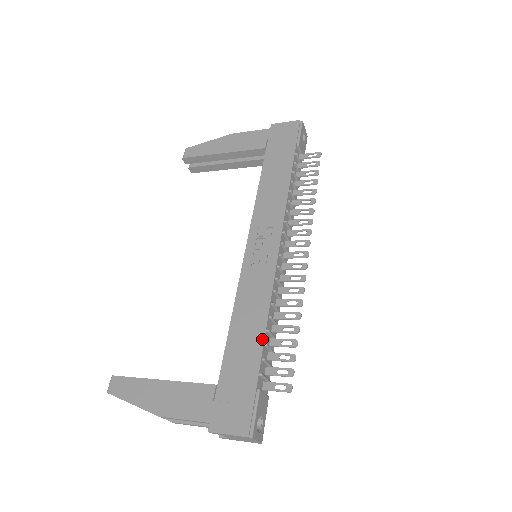
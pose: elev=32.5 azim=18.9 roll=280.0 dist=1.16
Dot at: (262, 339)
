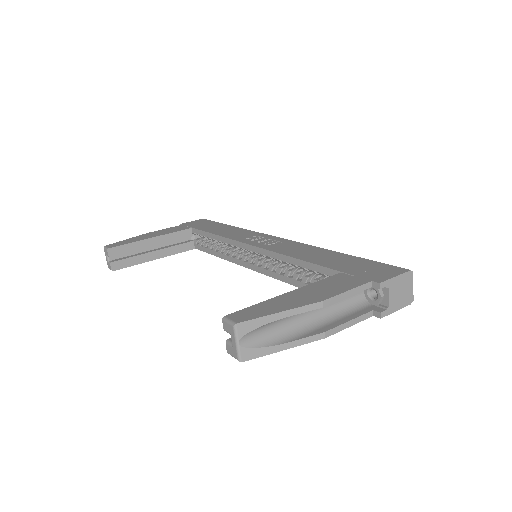
Dot at: (335, 252)
